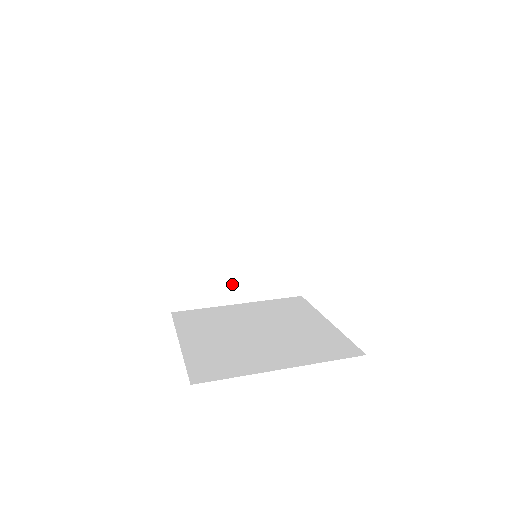
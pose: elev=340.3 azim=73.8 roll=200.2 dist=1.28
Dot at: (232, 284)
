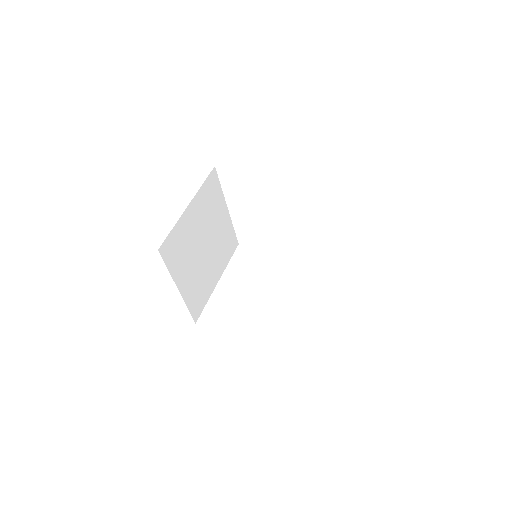
Dot at: (212, 275)
